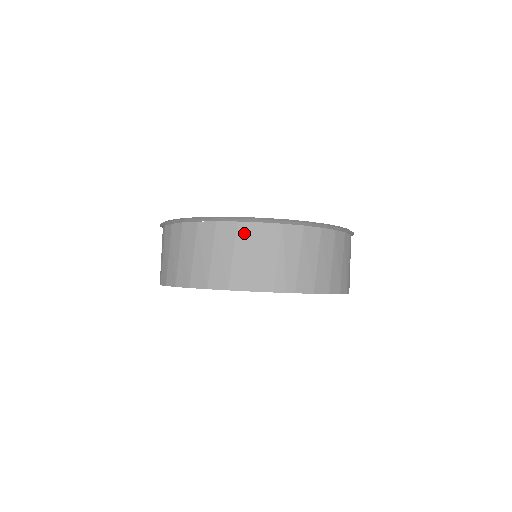
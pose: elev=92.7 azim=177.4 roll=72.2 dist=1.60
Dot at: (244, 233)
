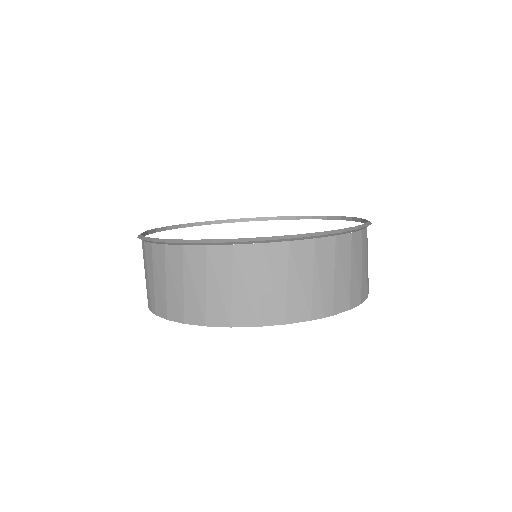
Dot at: (271, 256)
